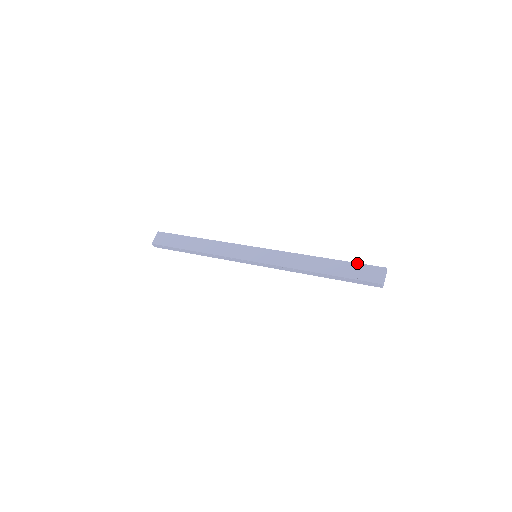
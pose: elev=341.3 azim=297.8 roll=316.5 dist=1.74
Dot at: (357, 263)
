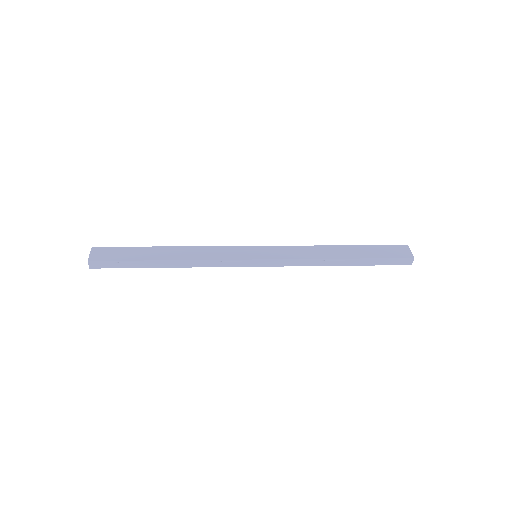
Dot at: (378, 245)
